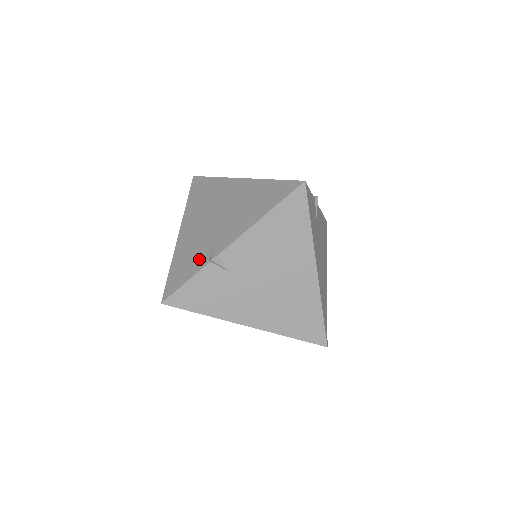
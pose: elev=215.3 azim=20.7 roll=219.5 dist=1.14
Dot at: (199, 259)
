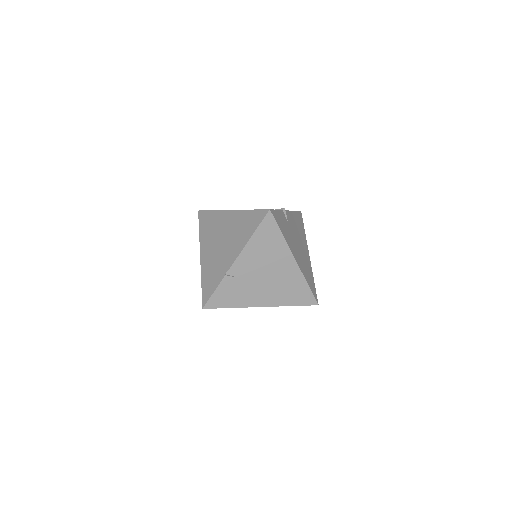
Dot at: (218, 274)
